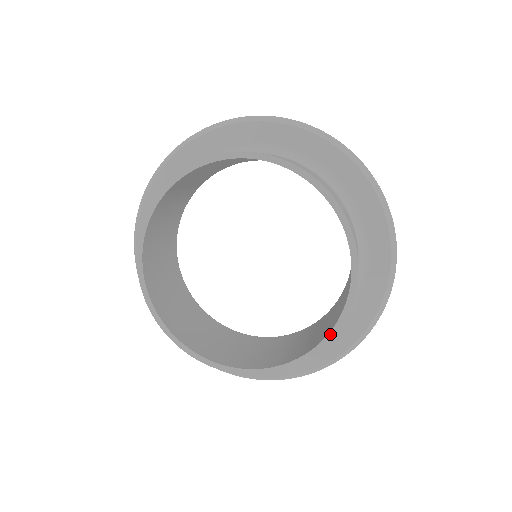
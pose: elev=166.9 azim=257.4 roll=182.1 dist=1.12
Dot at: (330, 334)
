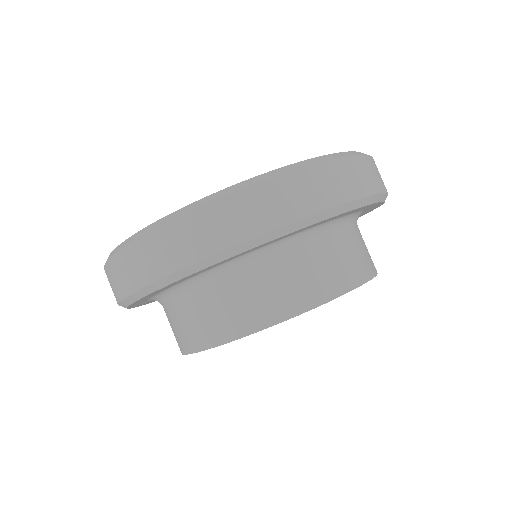
Dot at: occluded
